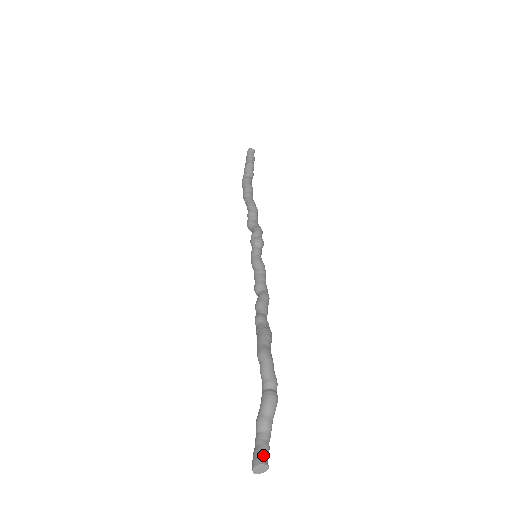
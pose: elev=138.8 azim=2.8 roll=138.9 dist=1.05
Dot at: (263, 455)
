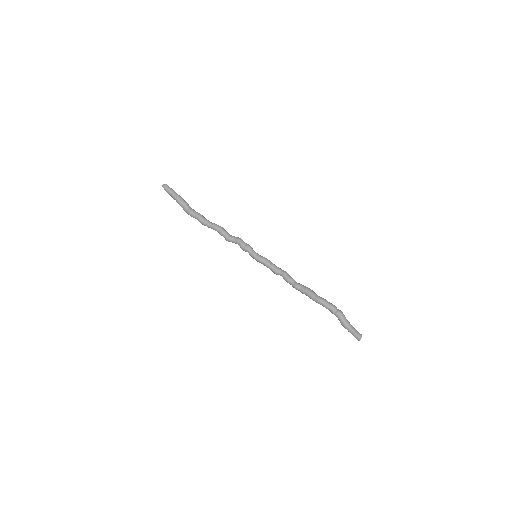
Dot at: (358, 334)
